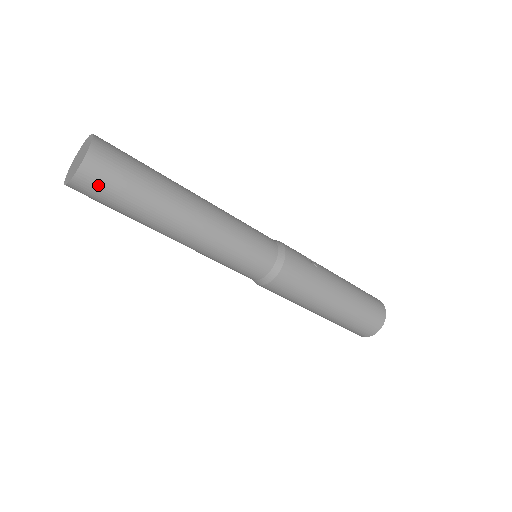
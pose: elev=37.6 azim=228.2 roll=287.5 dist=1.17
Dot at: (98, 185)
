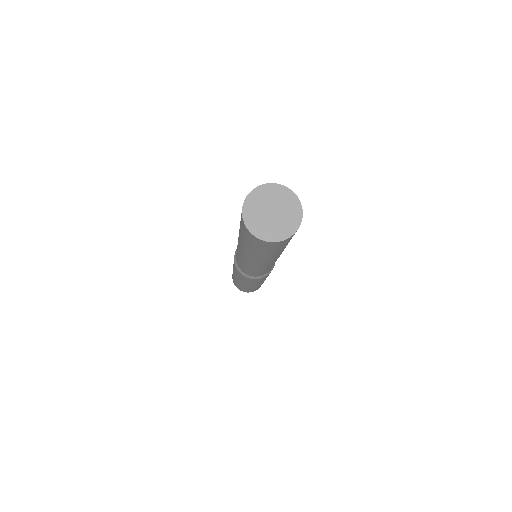
Dot at: (268, 247)
